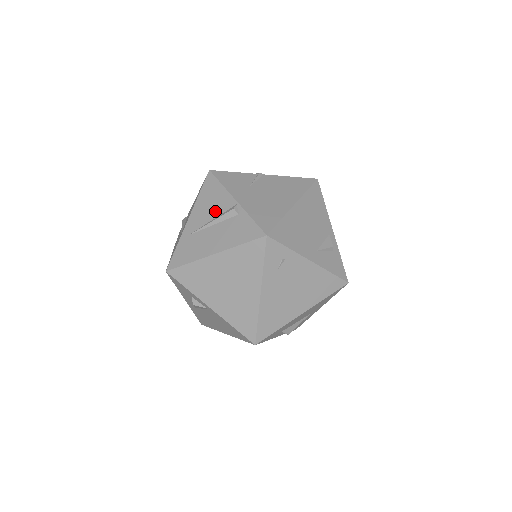
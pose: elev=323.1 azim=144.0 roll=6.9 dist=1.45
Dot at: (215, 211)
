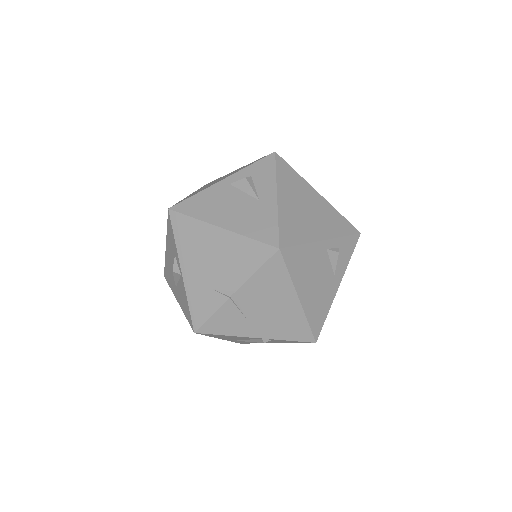
Dot at: occluded
